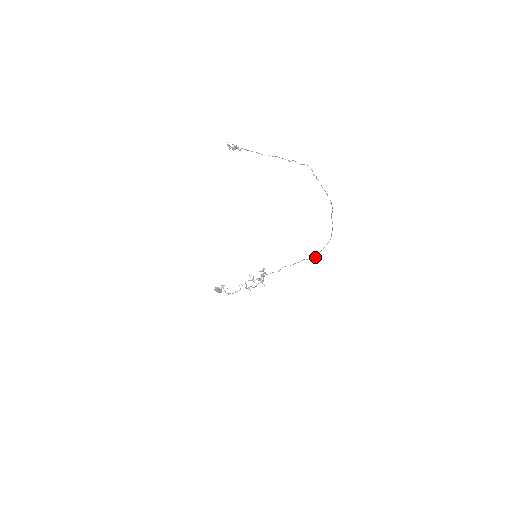
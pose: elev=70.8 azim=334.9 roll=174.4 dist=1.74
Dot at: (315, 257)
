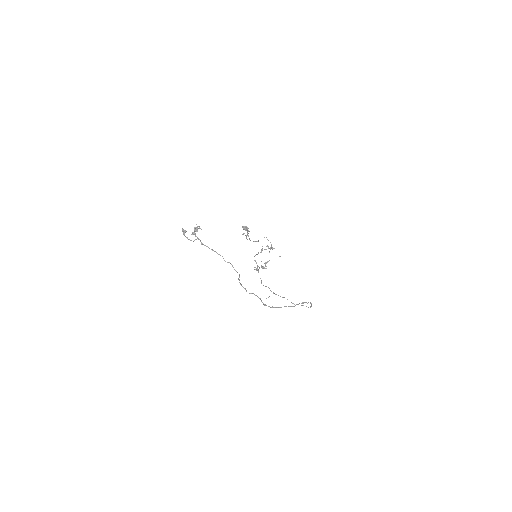
Dot at: (294, 304)
